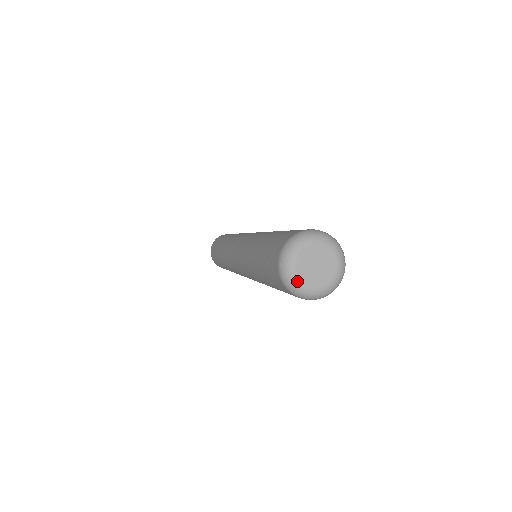
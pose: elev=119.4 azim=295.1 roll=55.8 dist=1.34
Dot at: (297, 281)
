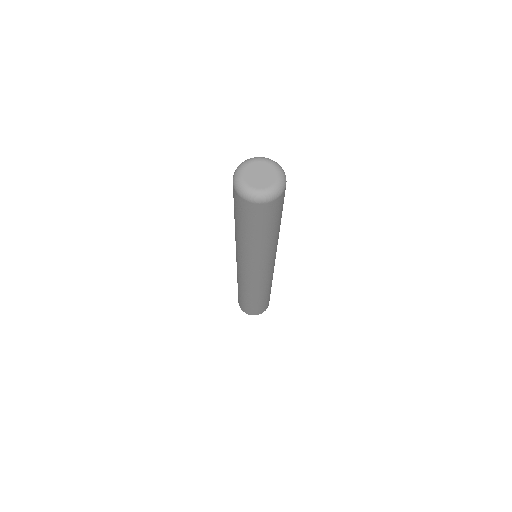
Dot at: (242, 180)
